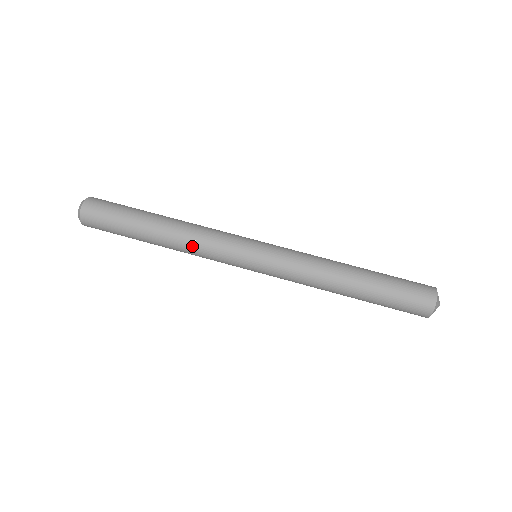
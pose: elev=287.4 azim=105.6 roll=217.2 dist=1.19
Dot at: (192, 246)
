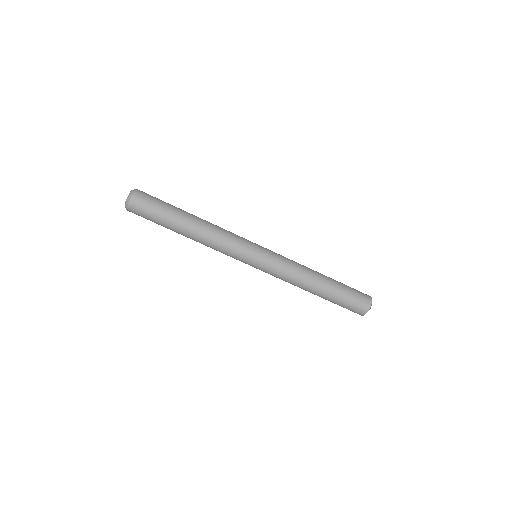
Dot at: (212, 245)
